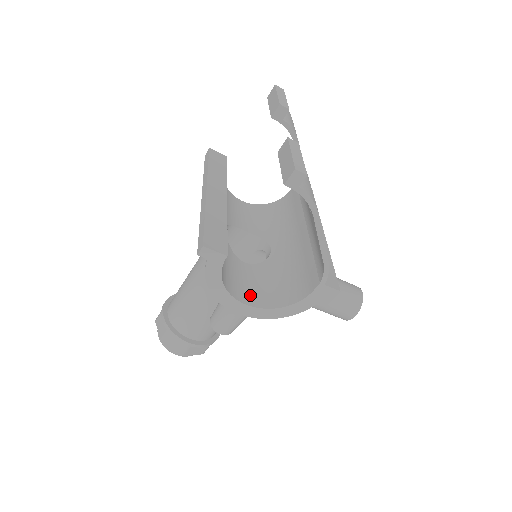
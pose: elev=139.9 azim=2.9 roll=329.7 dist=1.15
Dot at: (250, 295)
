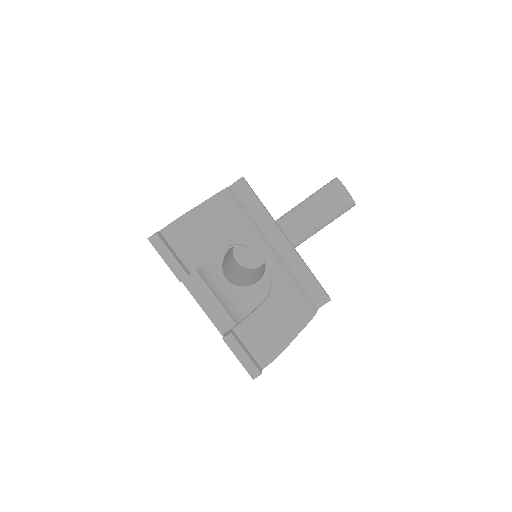
Dot at: occluded
